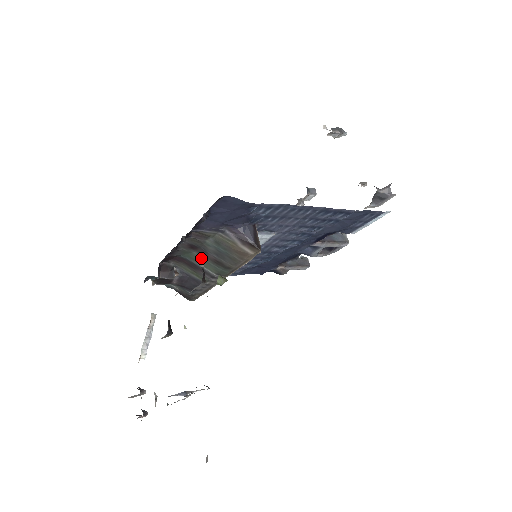
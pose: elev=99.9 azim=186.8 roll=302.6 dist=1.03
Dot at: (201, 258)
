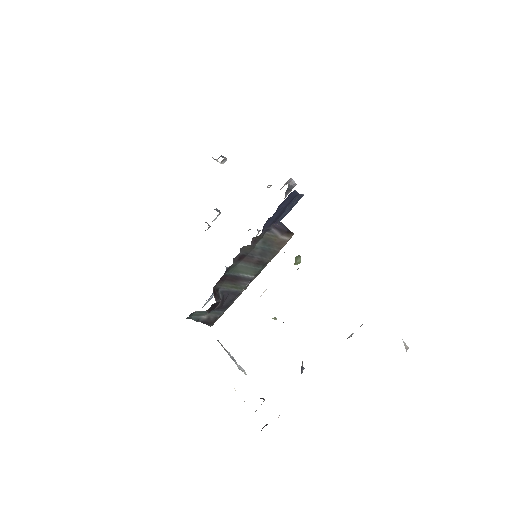
Dot at: (244, 266)
